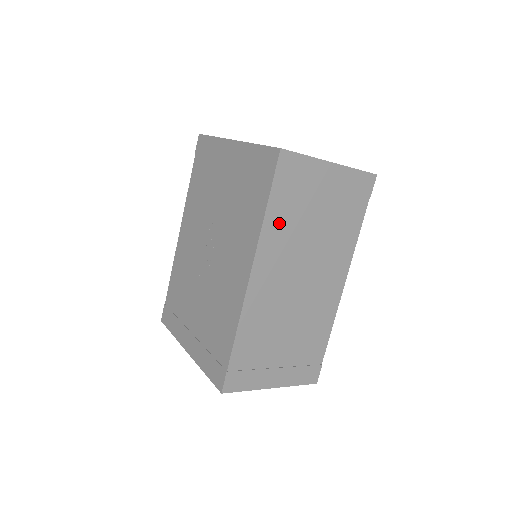
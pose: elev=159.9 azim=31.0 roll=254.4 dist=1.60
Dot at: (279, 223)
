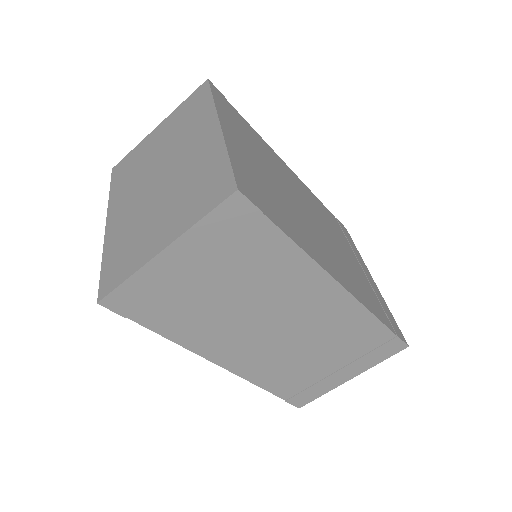
Dot at: (187, 328)
